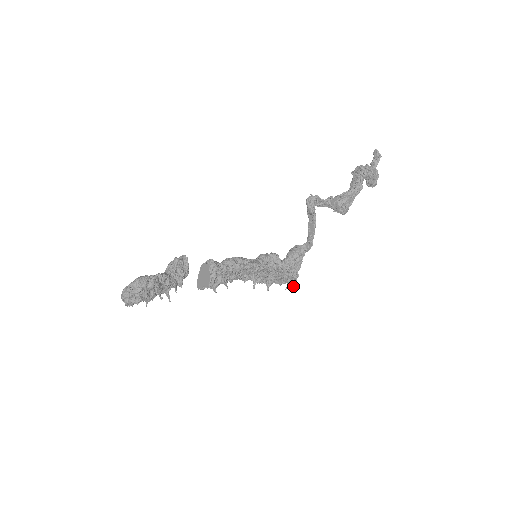
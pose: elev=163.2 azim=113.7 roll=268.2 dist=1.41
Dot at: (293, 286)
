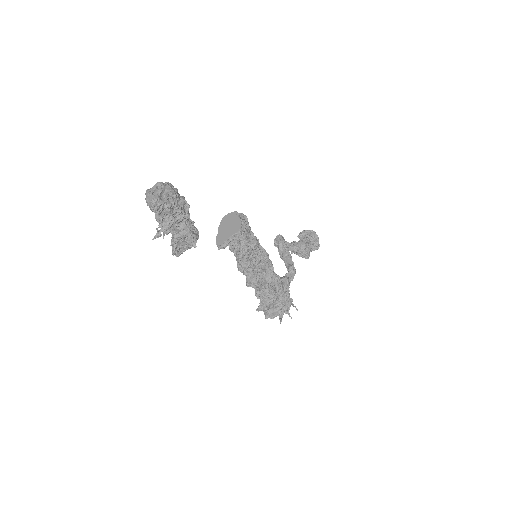
Dot at: occluded
